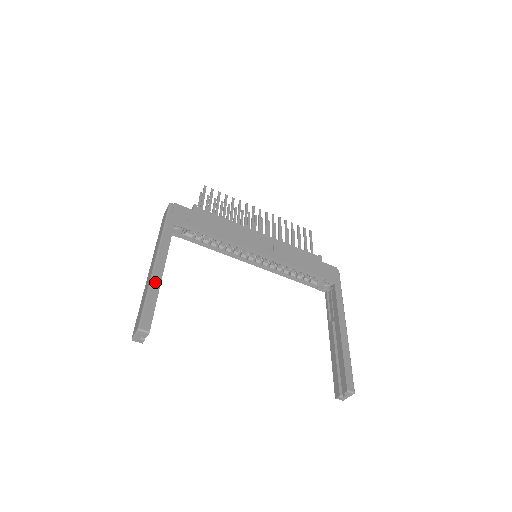
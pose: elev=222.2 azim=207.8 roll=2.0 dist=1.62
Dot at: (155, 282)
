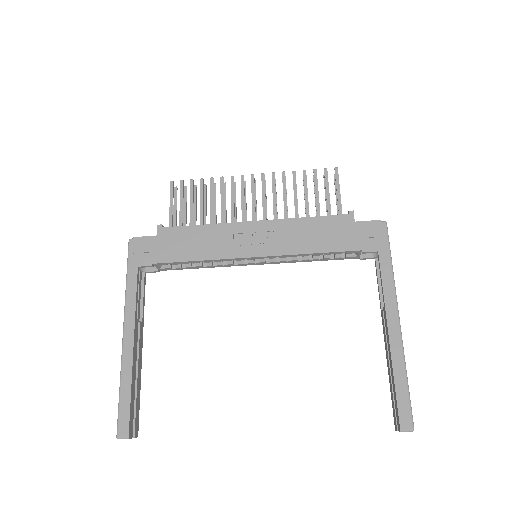
Dot at: (126, 368)
